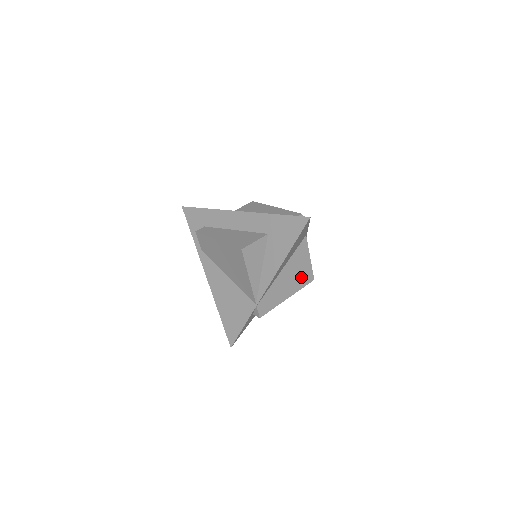
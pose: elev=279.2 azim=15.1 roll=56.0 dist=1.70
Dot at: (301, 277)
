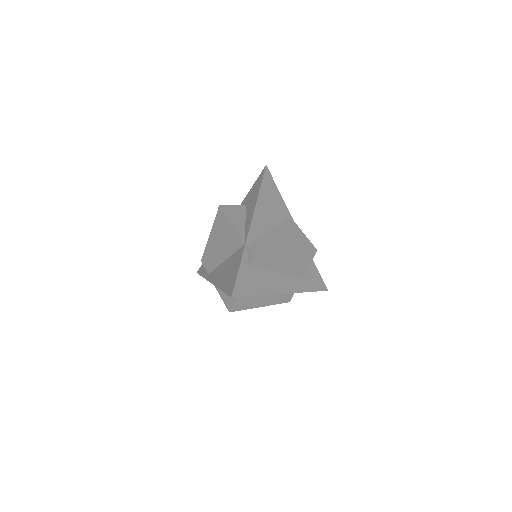
Dot at: (298, 243)
